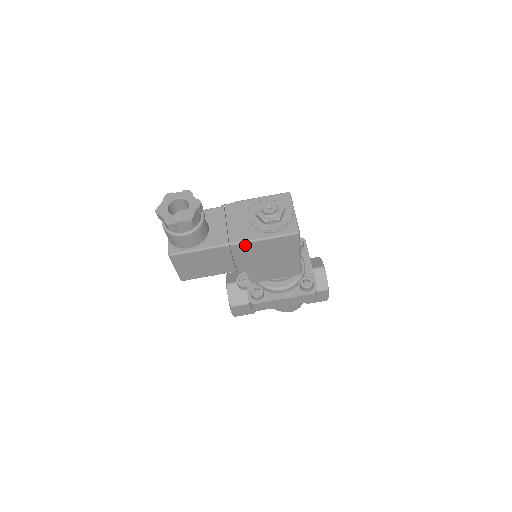
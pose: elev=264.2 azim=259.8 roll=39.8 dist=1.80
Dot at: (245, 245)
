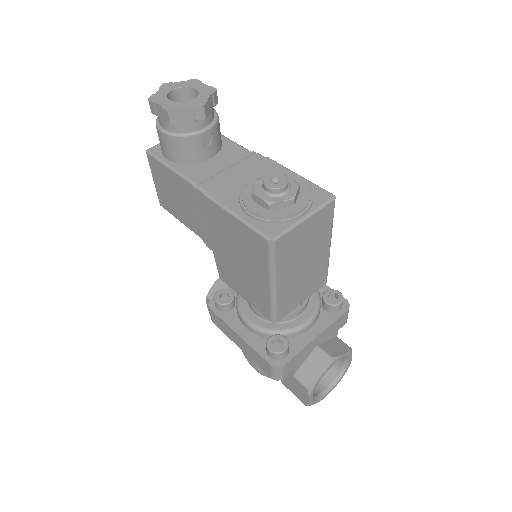
Dot at: (210, 202)
